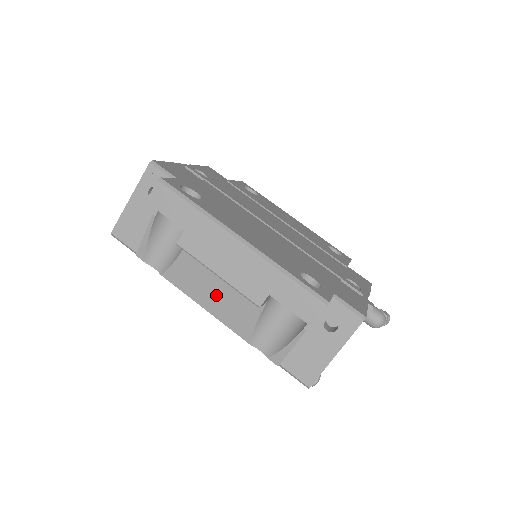
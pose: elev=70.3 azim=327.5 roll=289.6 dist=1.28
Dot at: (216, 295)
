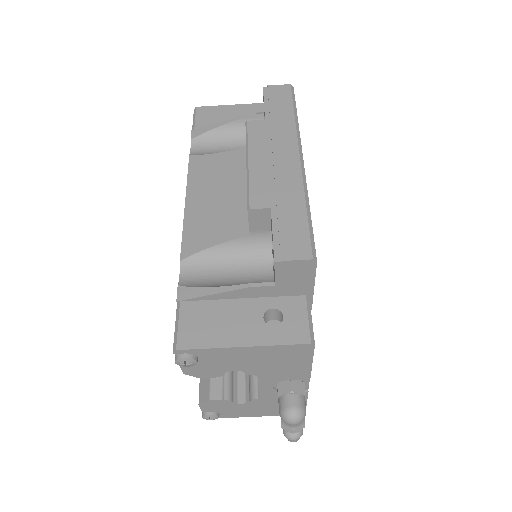
Dot at: (212, 199)
